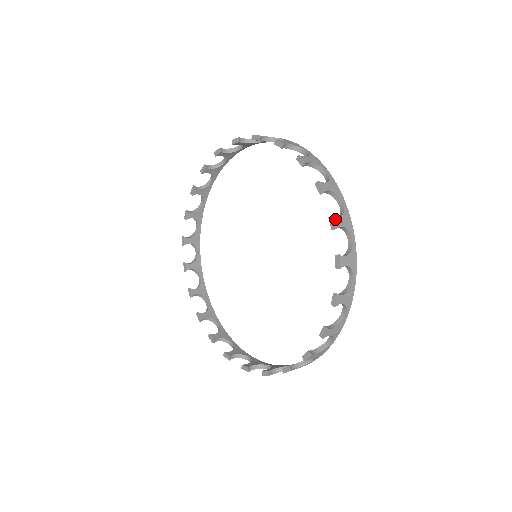
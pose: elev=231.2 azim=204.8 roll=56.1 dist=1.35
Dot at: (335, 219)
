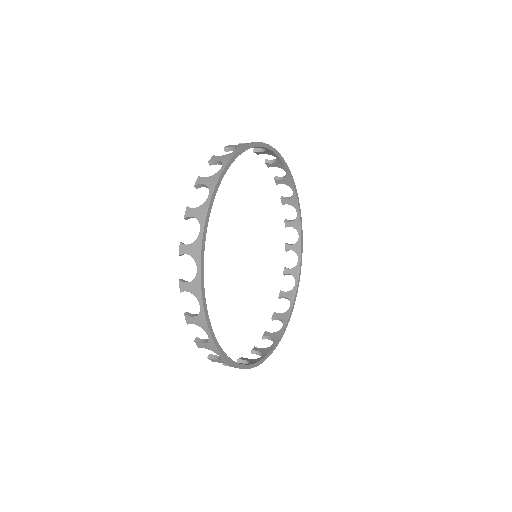
Dot at: (187, 317)
